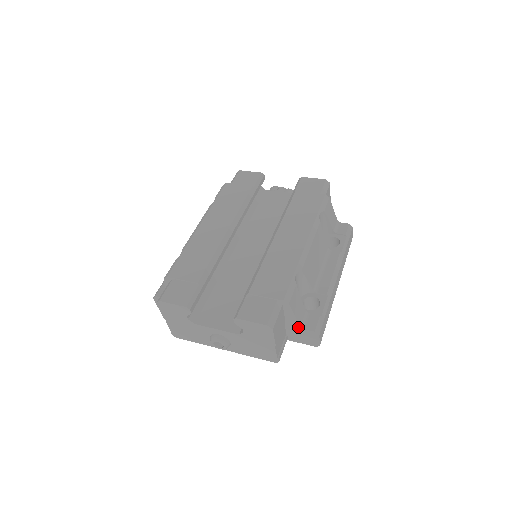
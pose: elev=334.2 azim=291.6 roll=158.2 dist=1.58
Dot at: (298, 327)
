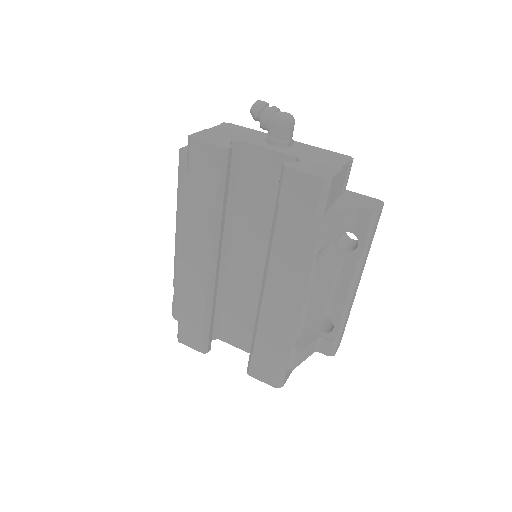
Dot at: occluded
